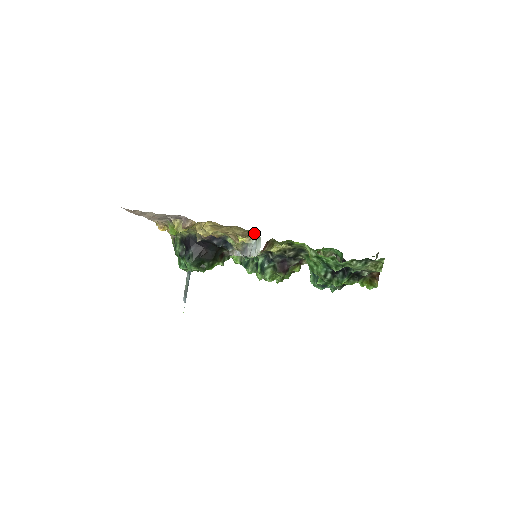
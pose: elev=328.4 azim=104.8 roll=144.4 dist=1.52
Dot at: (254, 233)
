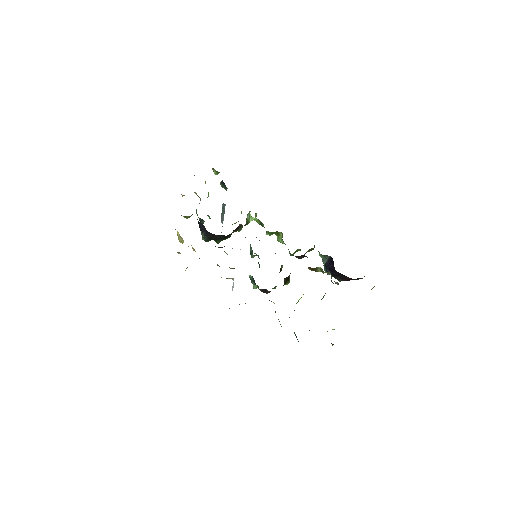
Dot at: occluded
